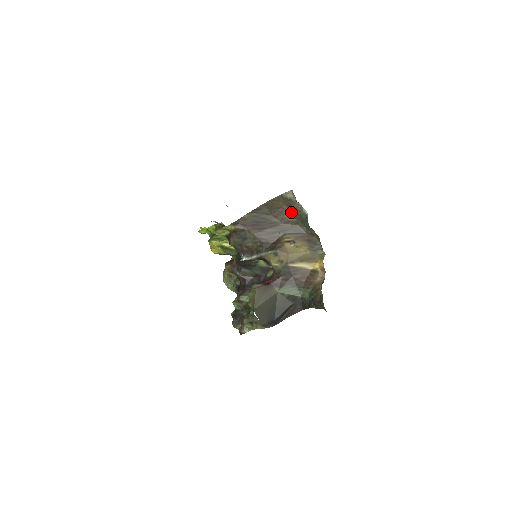
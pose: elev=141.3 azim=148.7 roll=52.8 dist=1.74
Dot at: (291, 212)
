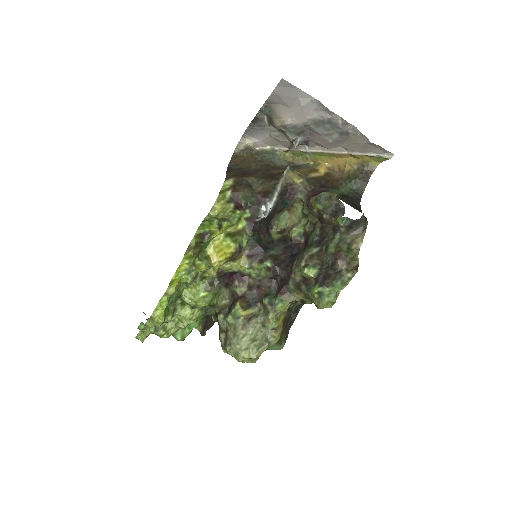
Dot at: (256, 159)
